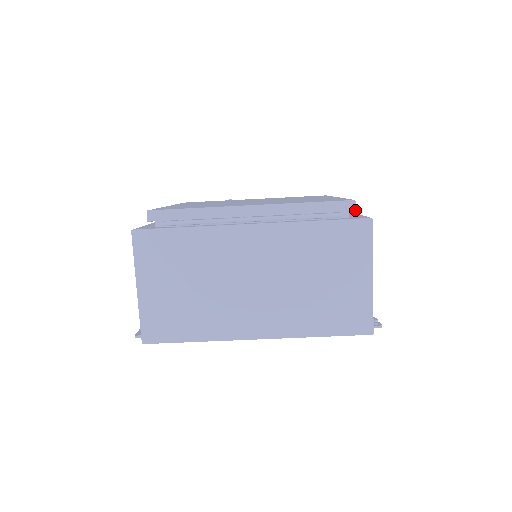
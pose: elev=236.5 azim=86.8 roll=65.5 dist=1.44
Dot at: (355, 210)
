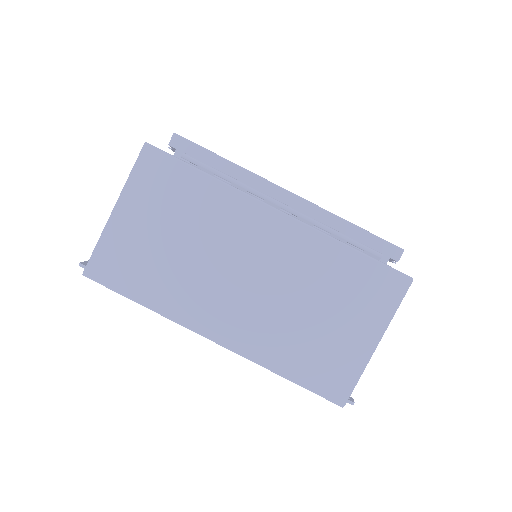
Dot at: (398, 260)
